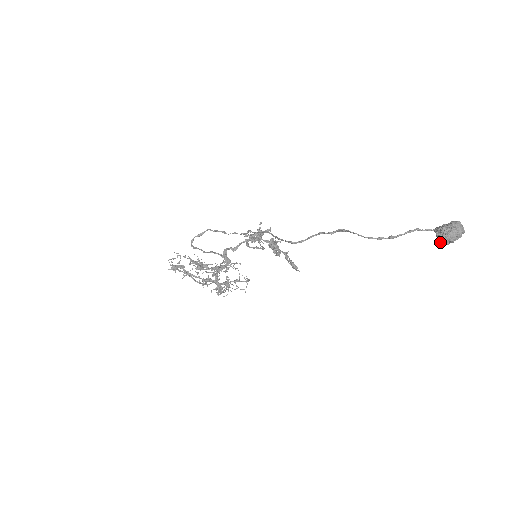
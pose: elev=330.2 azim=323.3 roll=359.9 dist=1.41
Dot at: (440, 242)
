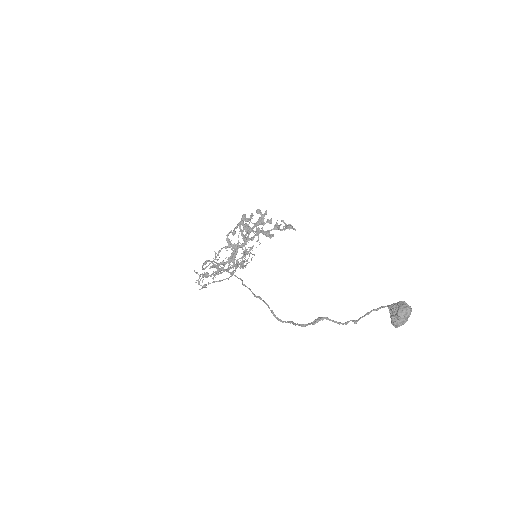
Dot at: occluded
